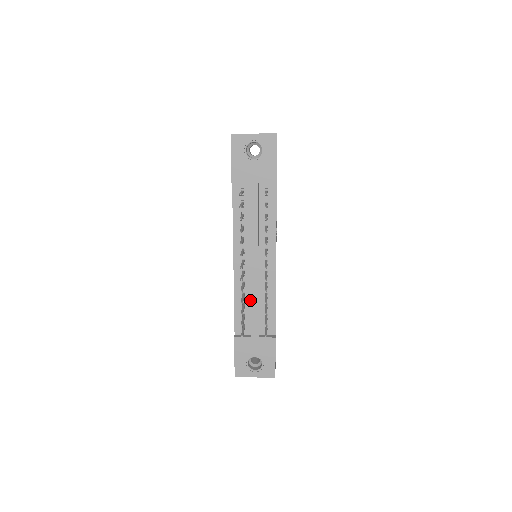
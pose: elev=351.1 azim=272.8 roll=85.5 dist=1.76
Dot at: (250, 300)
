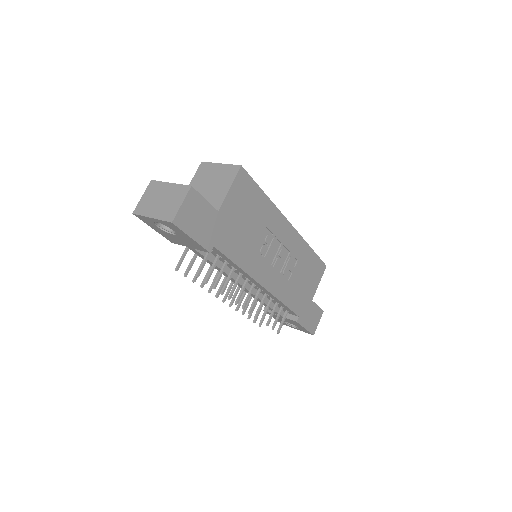
Dot at: occluded
